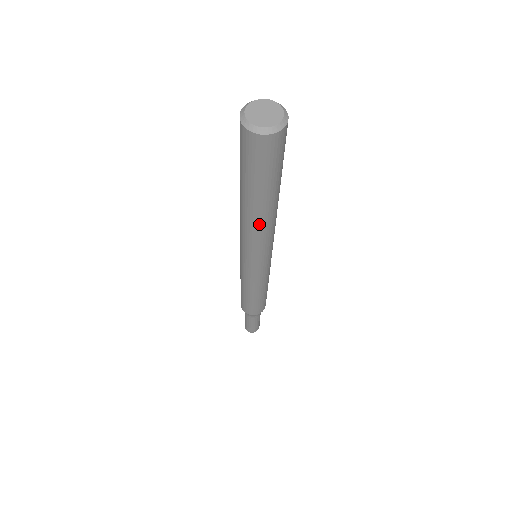
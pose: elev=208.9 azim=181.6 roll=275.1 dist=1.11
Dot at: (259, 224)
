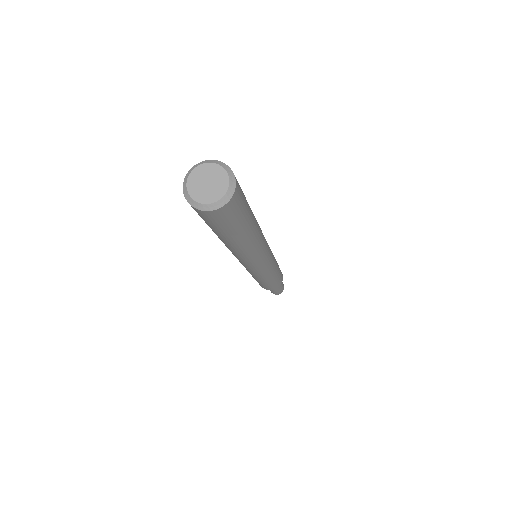
Dot at: (243, 252)
